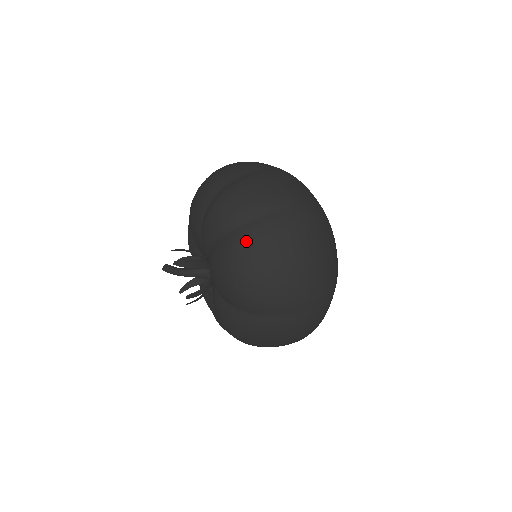
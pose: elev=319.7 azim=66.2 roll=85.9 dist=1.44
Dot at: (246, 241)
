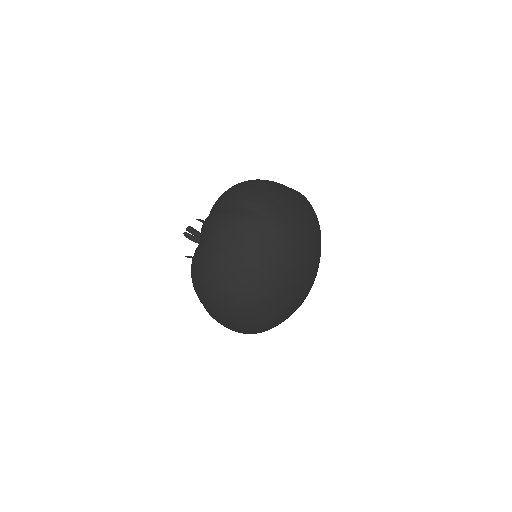
Dot at: (200, 260)
